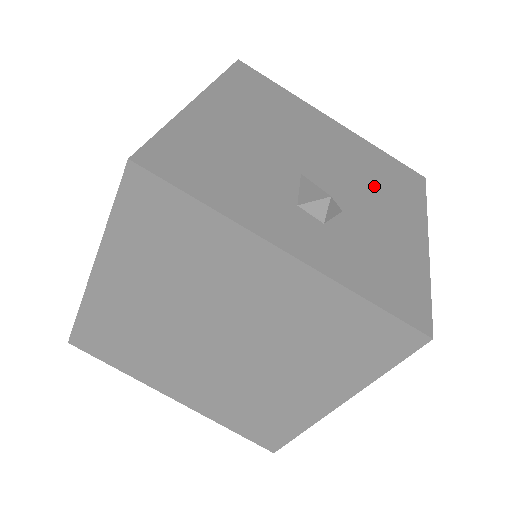
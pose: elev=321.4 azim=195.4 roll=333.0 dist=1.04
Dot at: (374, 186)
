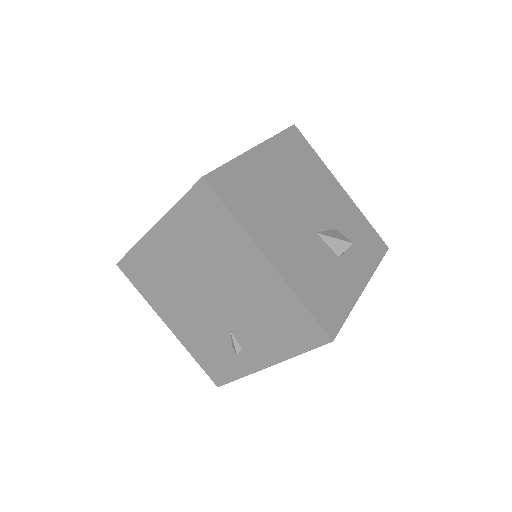
Dot at: (313, 183)
